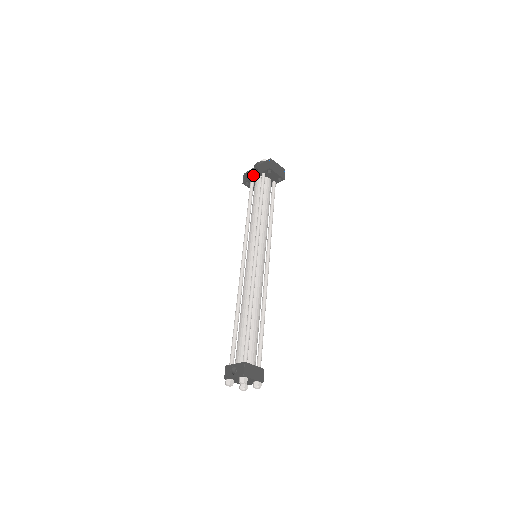
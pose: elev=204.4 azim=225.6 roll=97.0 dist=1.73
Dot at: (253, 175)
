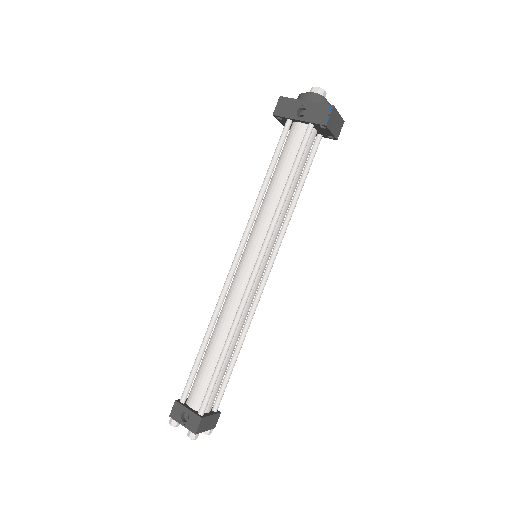
Dot at: (295, 115)
